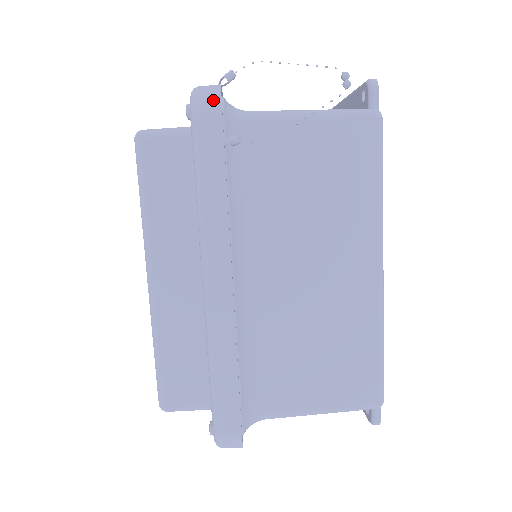
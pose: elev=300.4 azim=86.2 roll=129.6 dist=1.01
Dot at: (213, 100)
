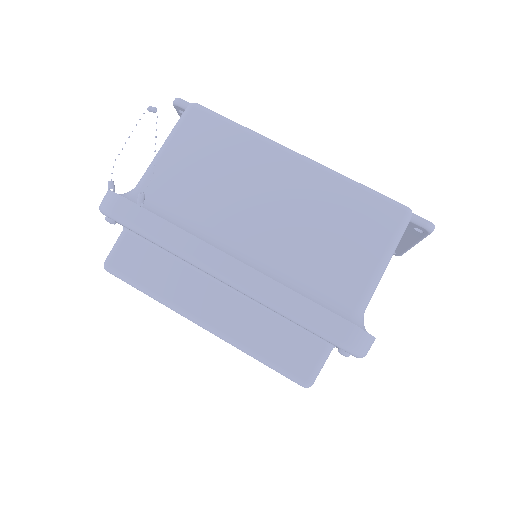
Dot at: (109, 197)
